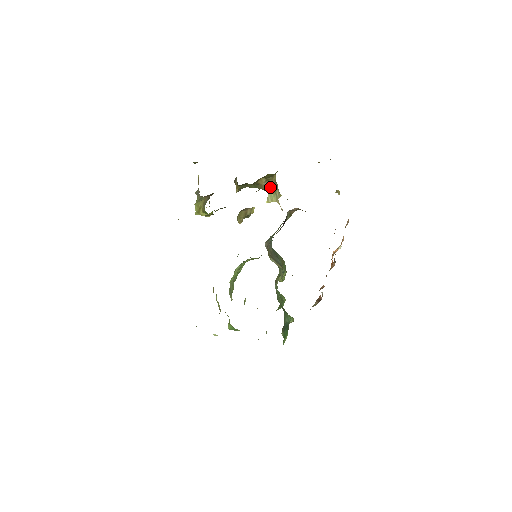
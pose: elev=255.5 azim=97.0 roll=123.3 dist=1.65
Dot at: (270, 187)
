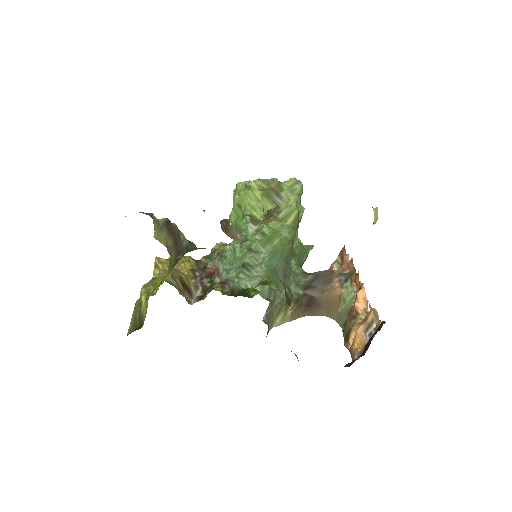
Dot at: occluded
